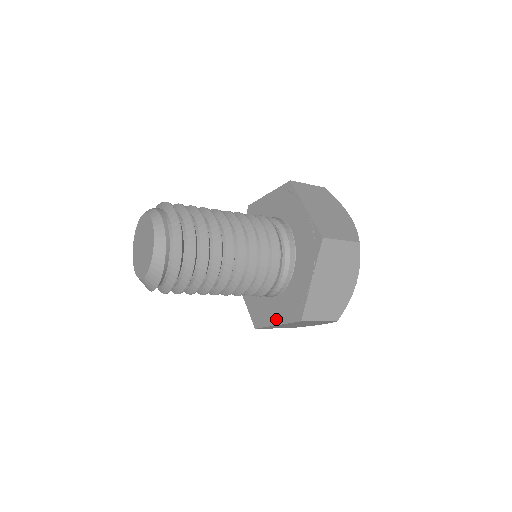
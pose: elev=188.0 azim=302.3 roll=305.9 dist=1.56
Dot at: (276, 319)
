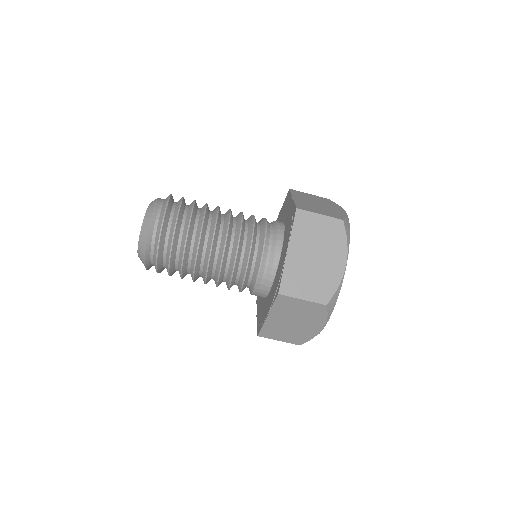
Dot at: (267, 310)
